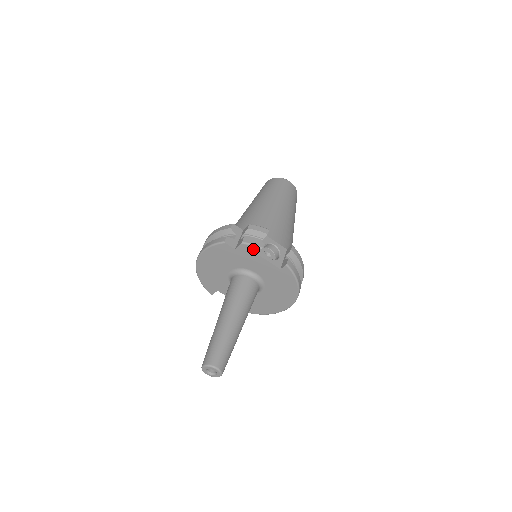
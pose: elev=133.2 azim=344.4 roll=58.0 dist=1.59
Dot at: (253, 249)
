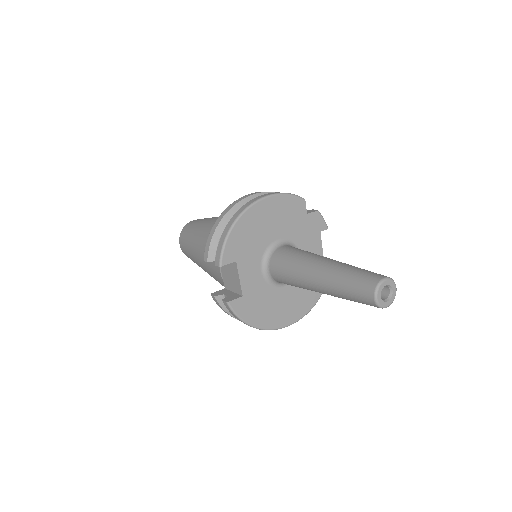
Dot at: (322, 224)
